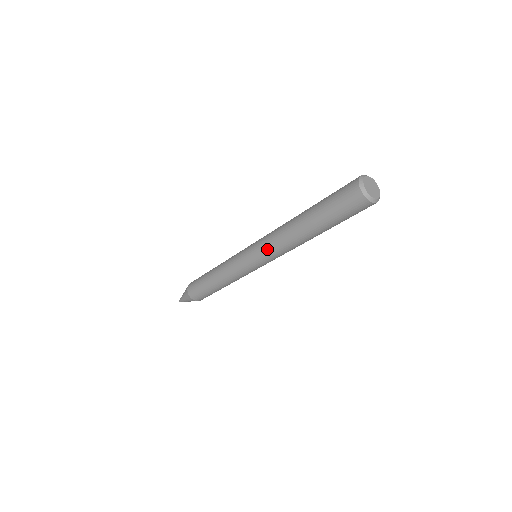
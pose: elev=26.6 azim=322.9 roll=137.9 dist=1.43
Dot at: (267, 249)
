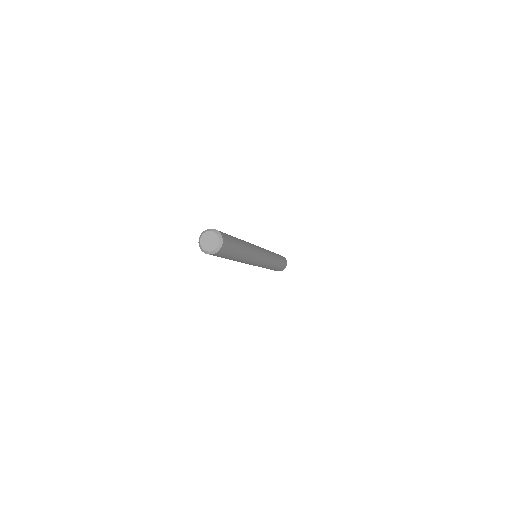
Dot at: occluded
